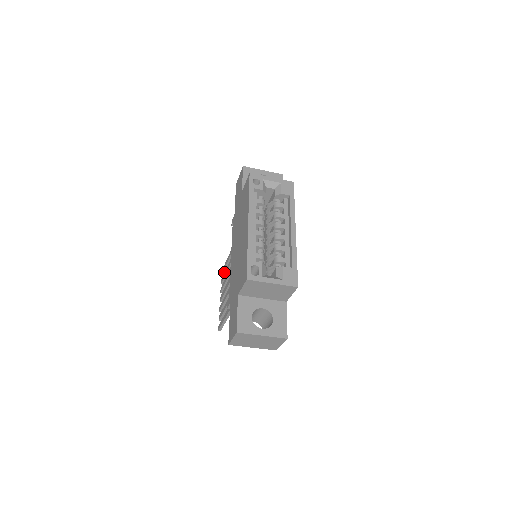
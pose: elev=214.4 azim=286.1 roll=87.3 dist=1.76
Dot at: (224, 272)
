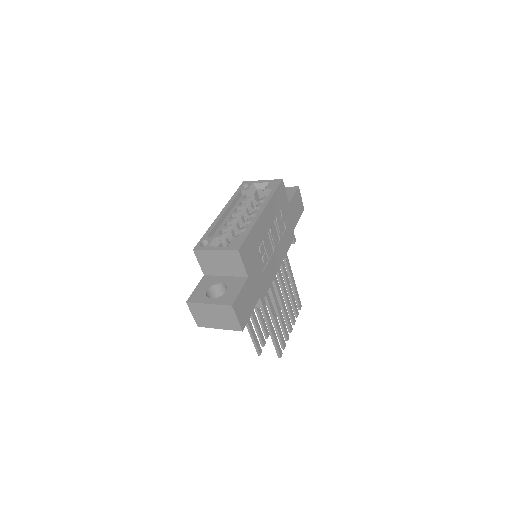
Dot at: occluded
